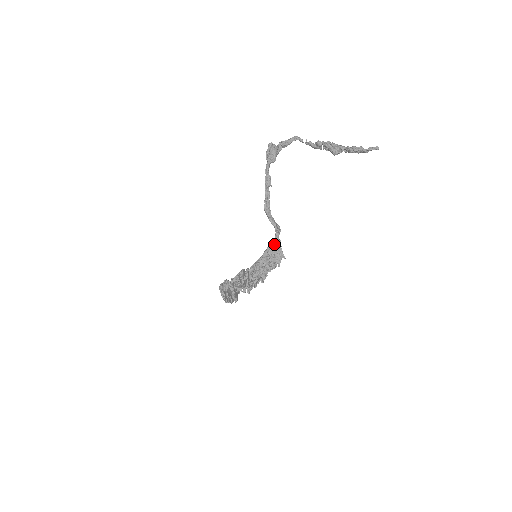
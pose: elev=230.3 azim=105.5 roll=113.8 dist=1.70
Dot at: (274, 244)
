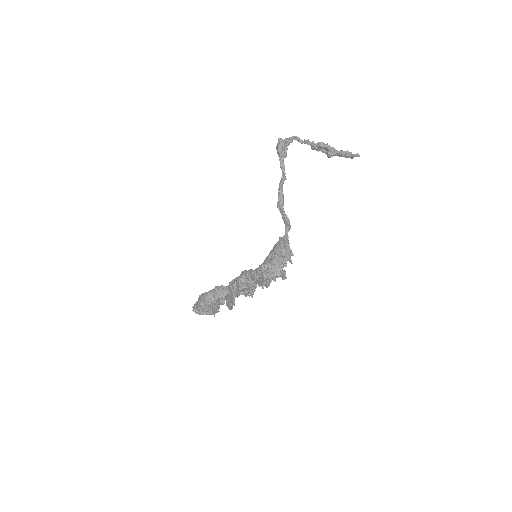
Dot at: (286, 240)
